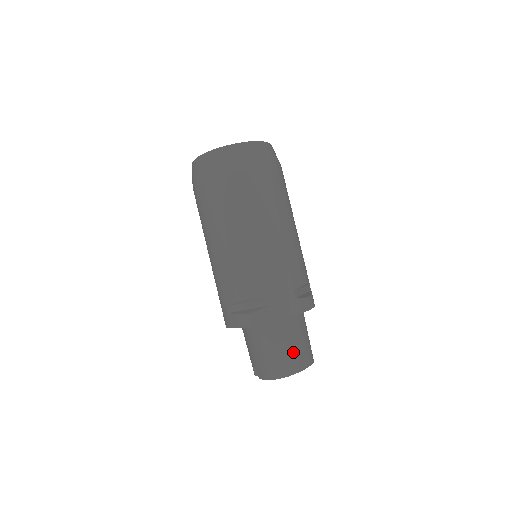
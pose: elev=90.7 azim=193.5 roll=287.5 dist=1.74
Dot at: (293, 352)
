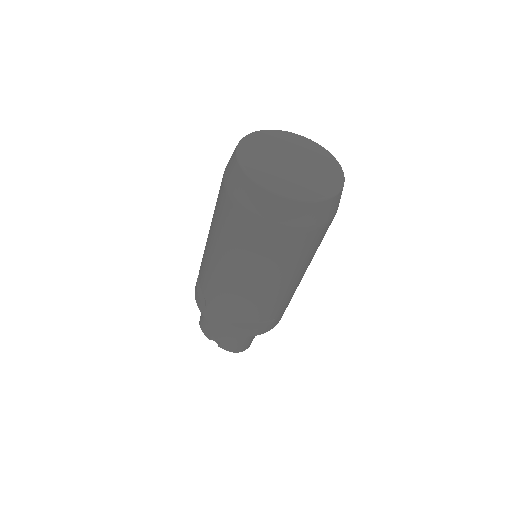
Dot at: occluded
